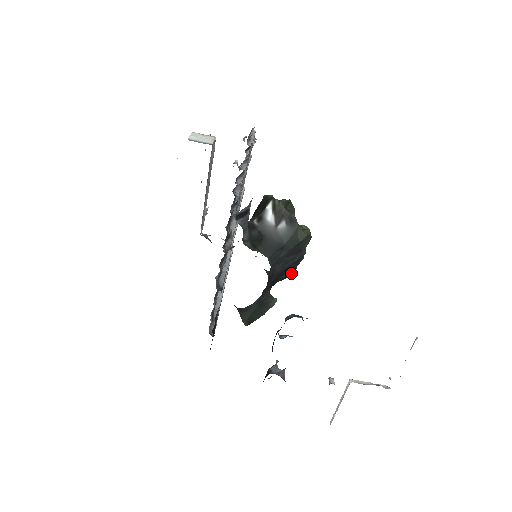
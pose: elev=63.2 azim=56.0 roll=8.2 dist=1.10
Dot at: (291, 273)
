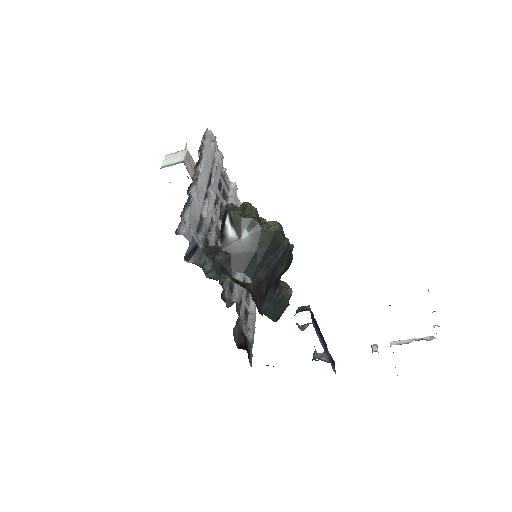
Dot at: (288, 264)
